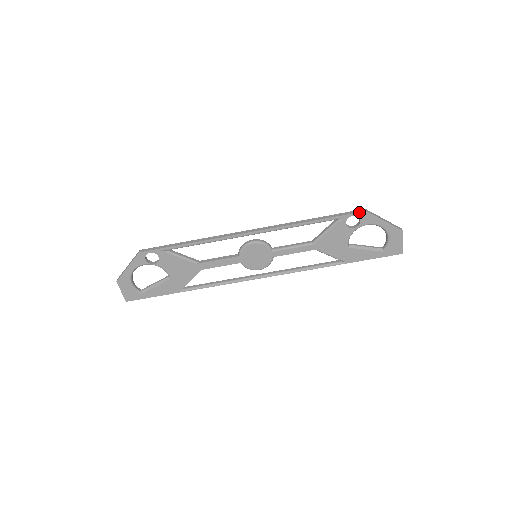
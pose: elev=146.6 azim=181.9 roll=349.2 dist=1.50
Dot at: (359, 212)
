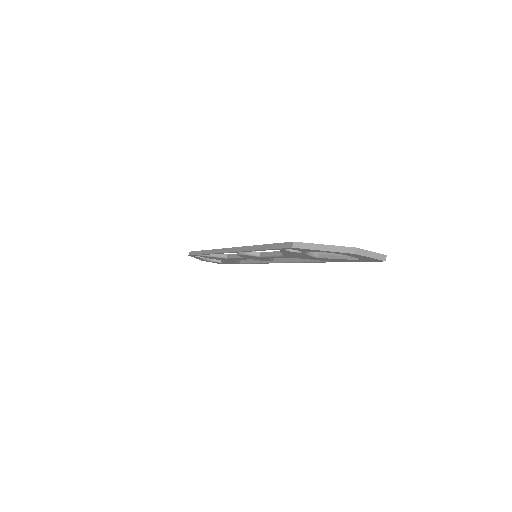
Dot at: (287, 248)
